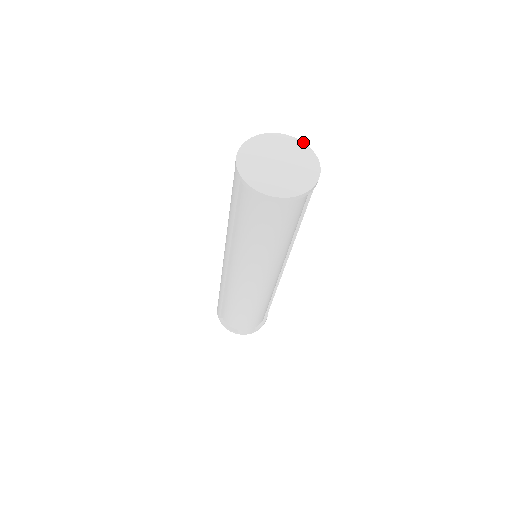
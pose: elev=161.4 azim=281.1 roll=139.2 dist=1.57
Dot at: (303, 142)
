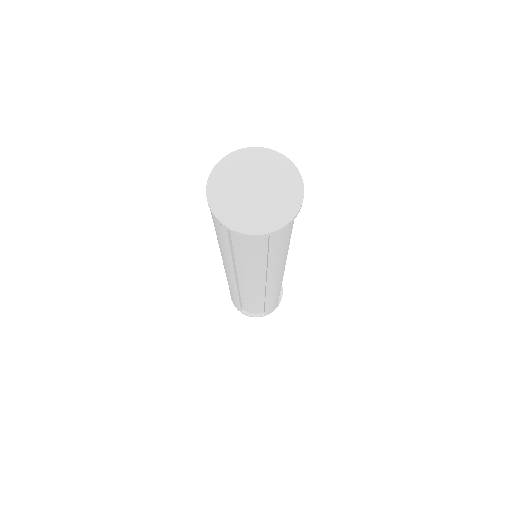
Dot at: (264, 148)
